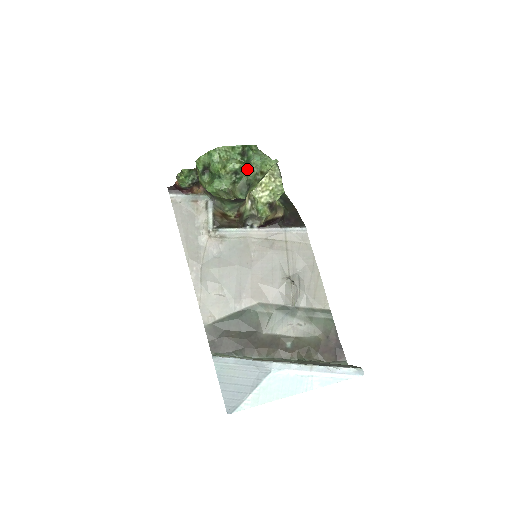
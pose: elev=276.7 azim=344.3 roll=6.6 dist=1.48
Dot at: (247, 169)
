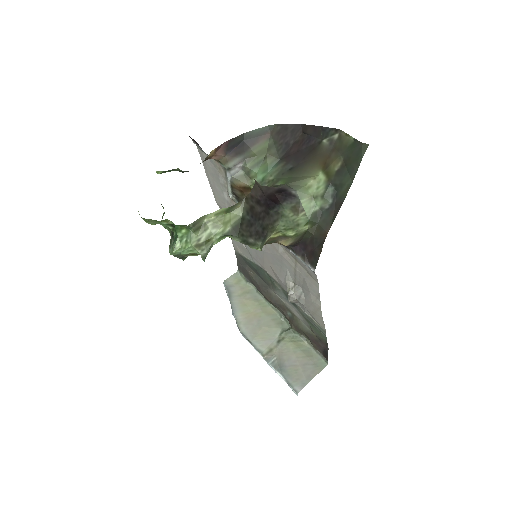
Dot at: (169, 251)
